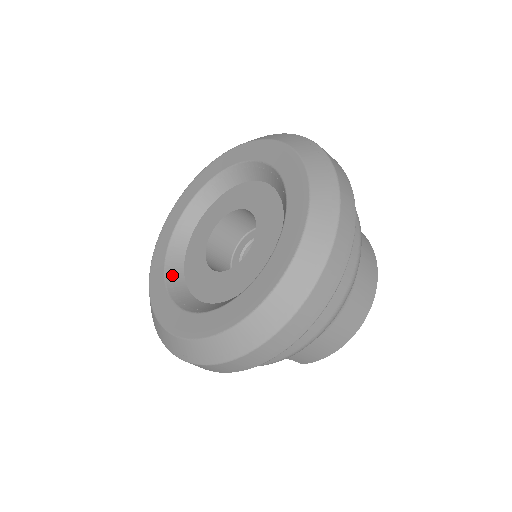
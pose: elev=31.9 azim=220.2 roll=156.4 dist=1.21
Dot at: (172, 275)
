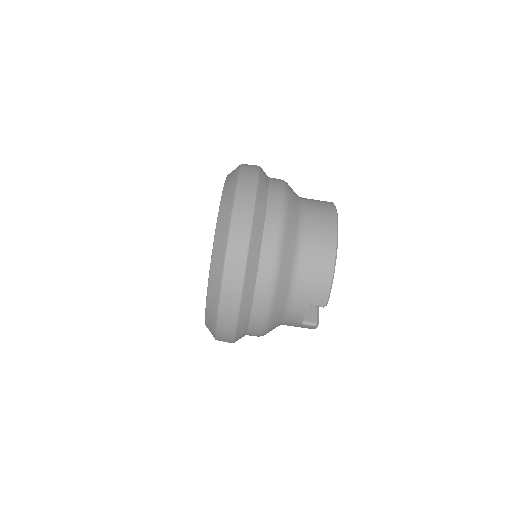
Dot at: occluded
